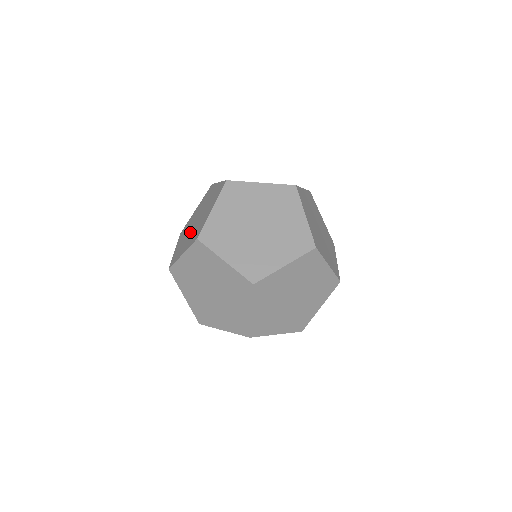
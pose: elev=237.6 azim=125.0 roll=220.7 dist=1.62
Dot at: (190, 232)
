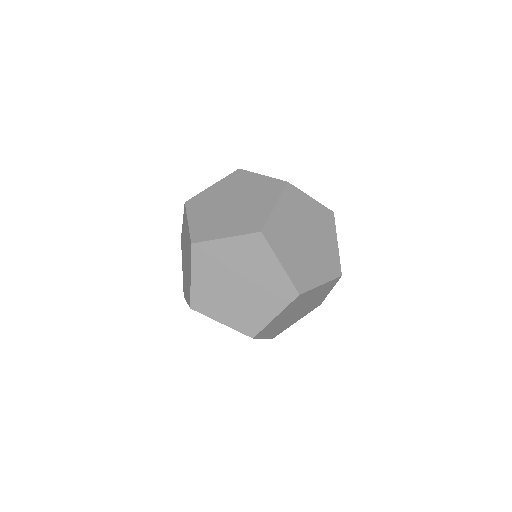
Dot at: occluded
